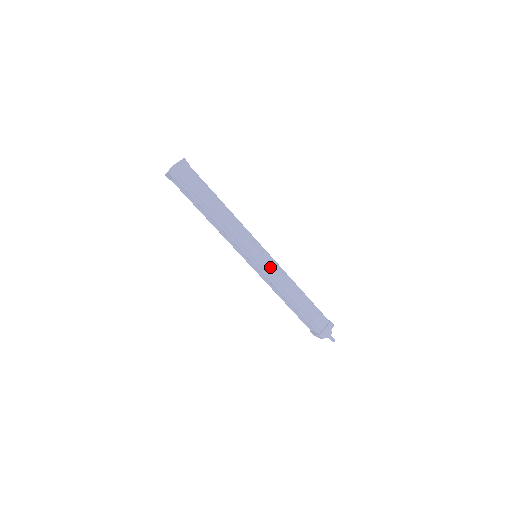
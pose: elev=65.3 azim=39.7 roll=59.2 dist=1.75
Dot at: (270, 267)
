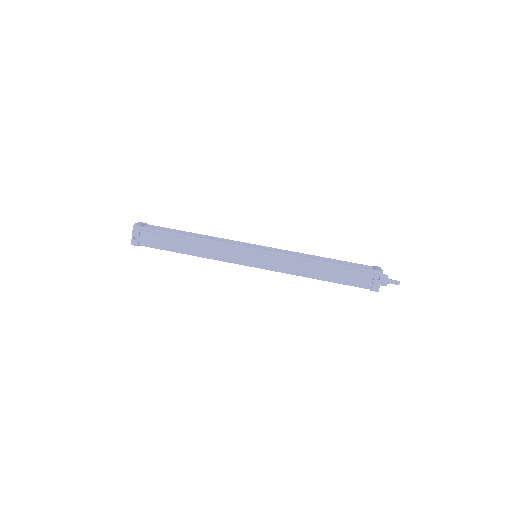
Dot at: (274, 250)
